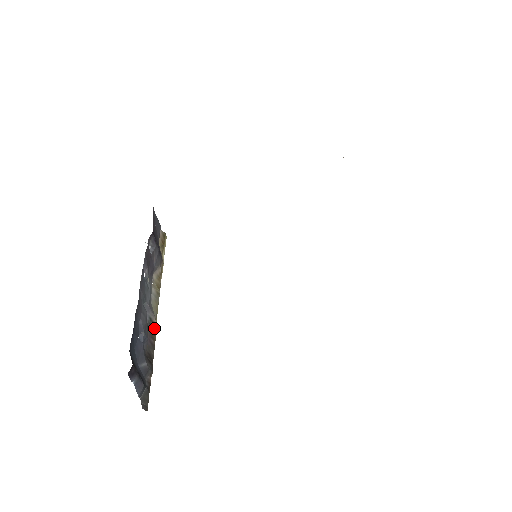
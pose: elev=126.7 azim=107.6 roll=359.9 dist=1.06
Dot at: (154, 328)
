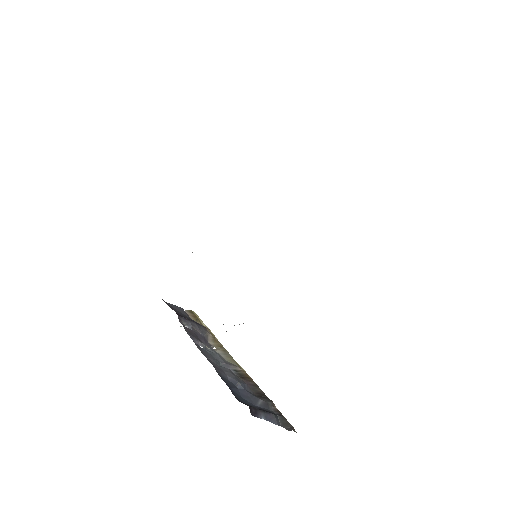
Dot at: (244, 374)
